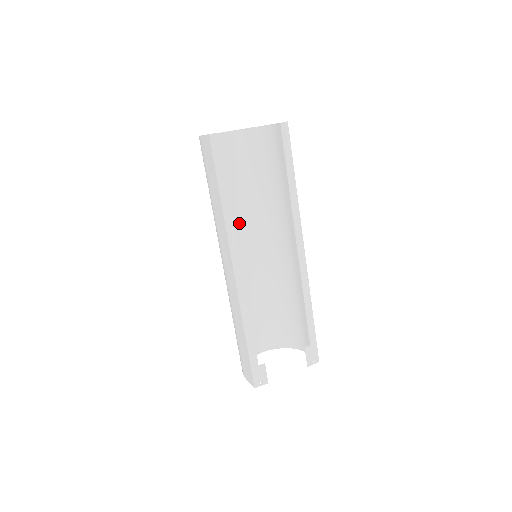
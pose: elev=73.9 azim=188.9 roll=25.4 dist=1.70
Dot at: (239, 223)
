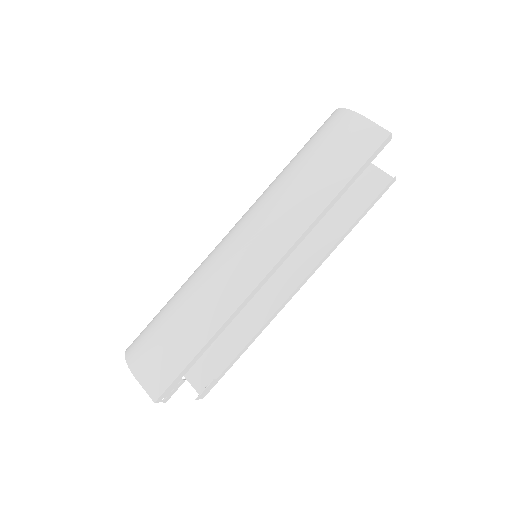
Dot at: occluded
